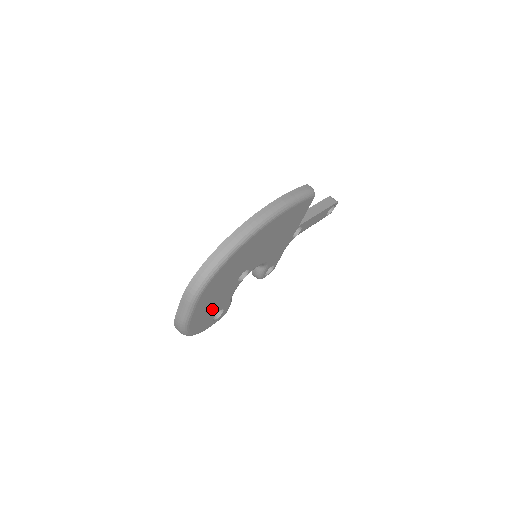
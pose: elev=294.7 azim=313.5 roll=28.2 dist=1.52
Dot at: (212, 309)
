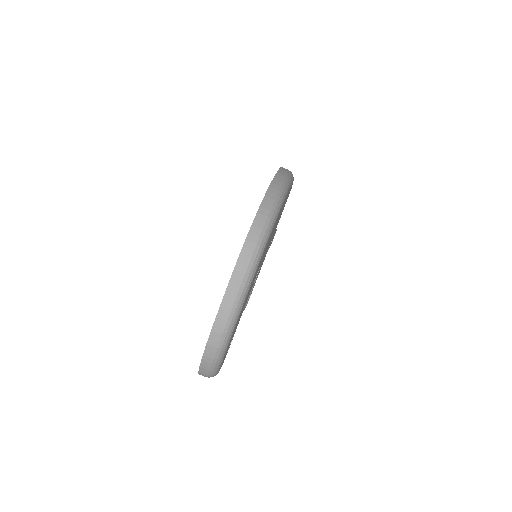
Dot at: occluded
